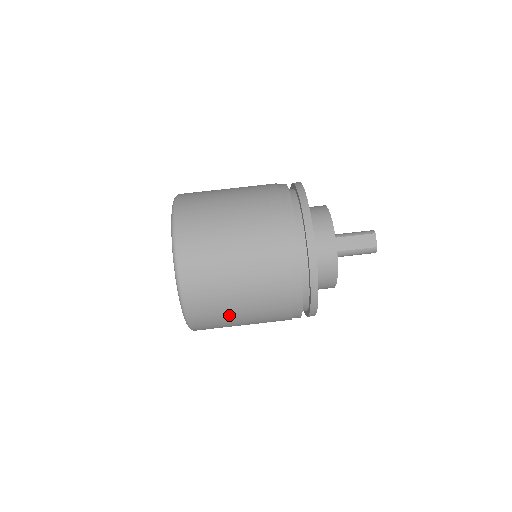
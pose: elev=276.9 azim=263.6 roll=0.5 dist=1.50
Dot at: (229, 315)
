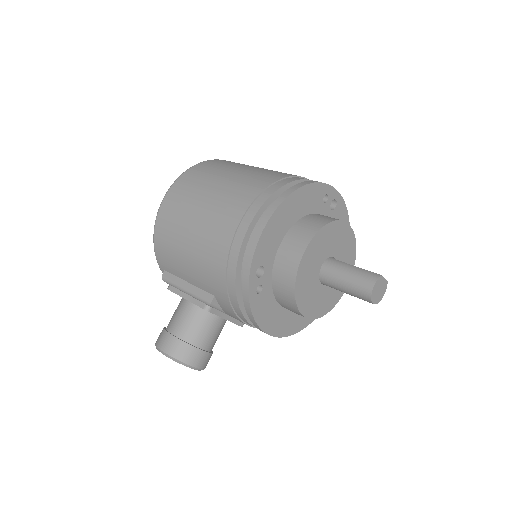
Dot at: (220, 173)
